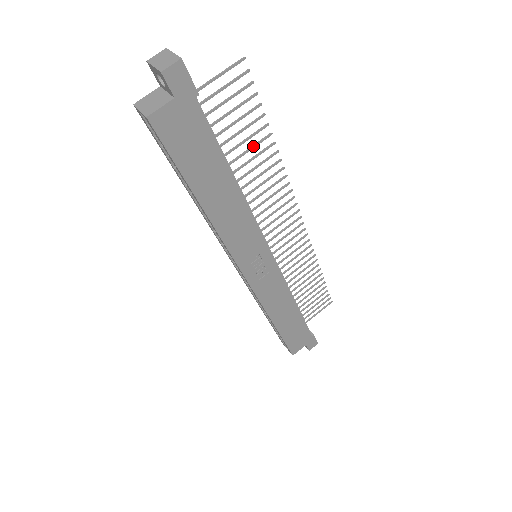
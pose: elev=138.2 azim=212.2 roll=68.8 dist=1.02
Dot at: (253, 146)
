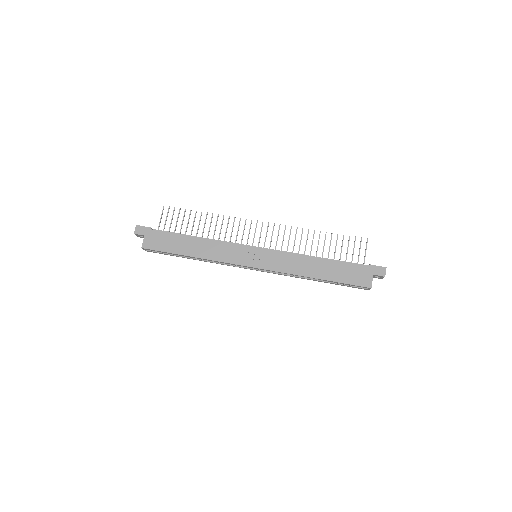
Dot at: (199, 222)
